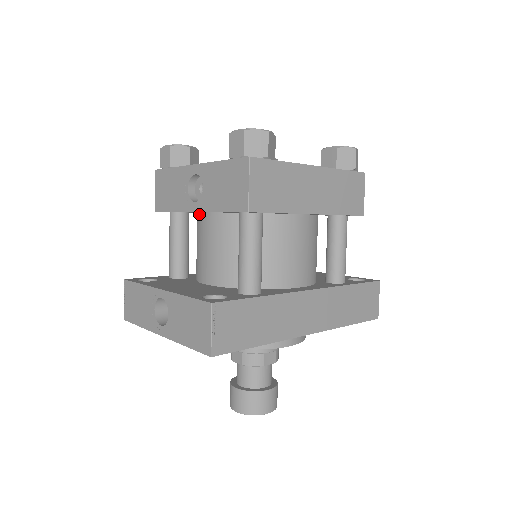
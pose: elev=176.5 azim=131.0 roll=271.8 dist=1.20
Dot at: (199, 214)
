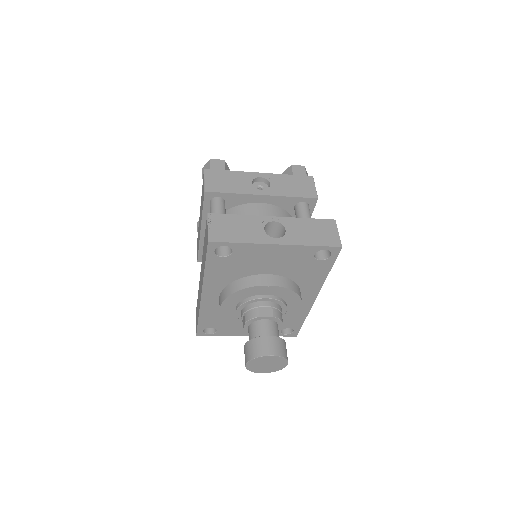
Dot at: (247, 204)
